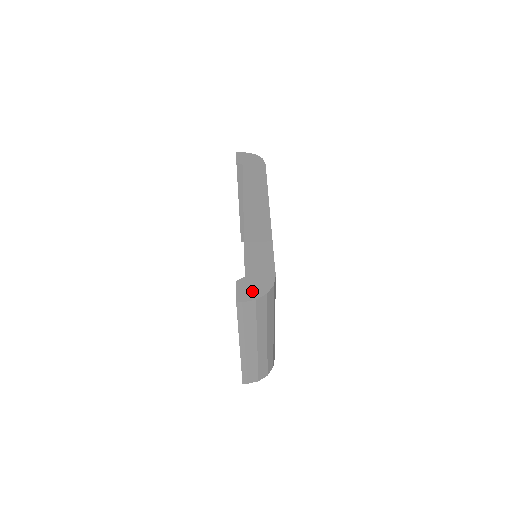
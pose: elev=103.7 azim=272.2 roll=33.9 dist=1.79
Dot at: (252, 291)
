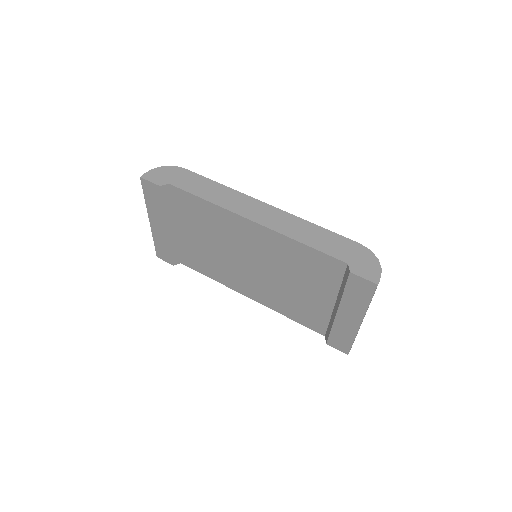
Dot at: (370, 267)
